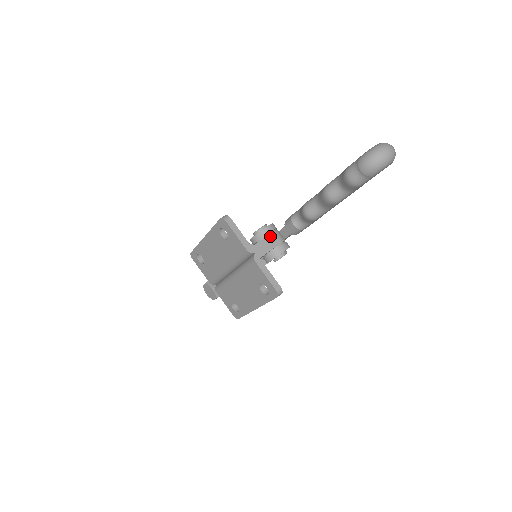
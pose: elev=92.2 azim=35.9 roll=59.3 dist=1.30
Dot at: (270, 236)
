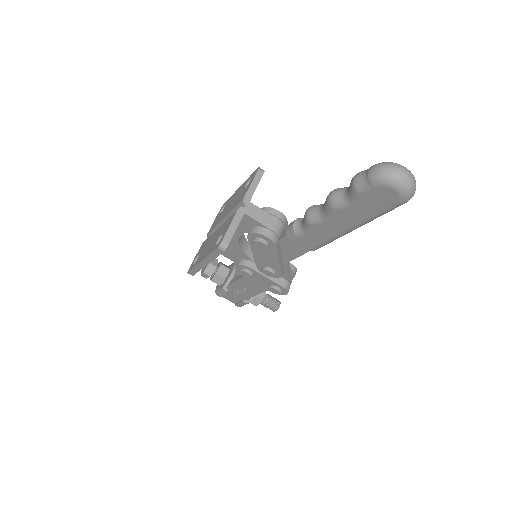
Dot at: (272, 217)
